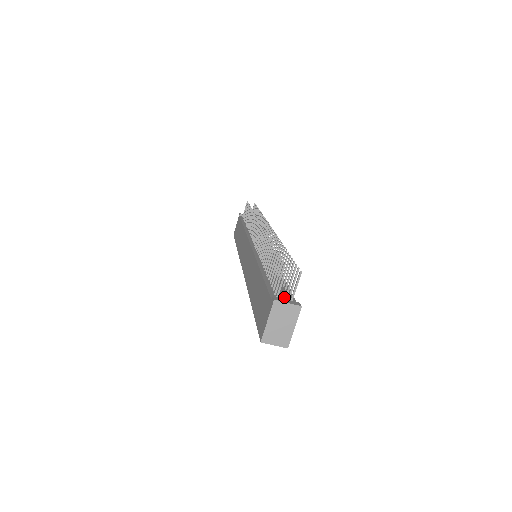
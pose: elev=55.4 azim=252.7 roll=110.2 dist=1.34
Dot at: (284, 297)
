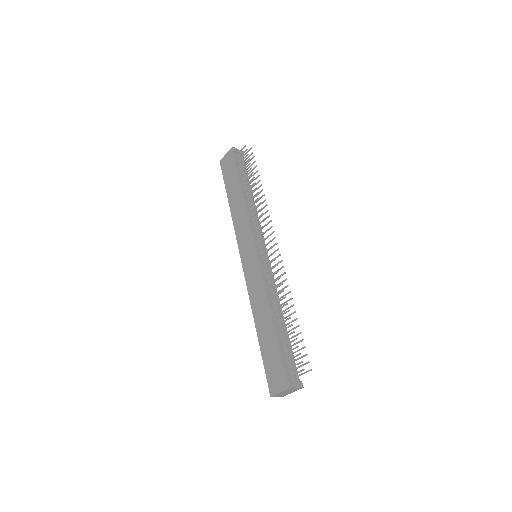
Dot at: (294, 378)
